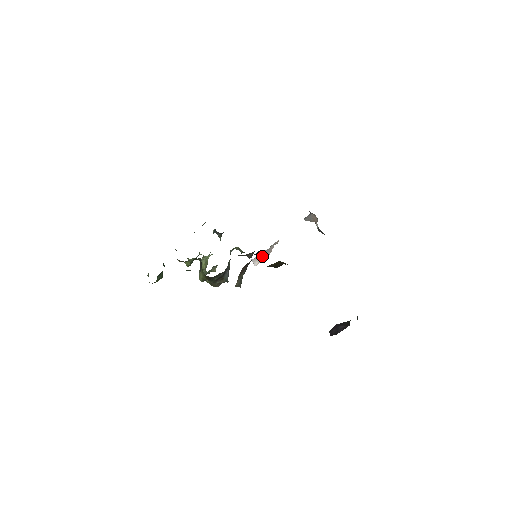
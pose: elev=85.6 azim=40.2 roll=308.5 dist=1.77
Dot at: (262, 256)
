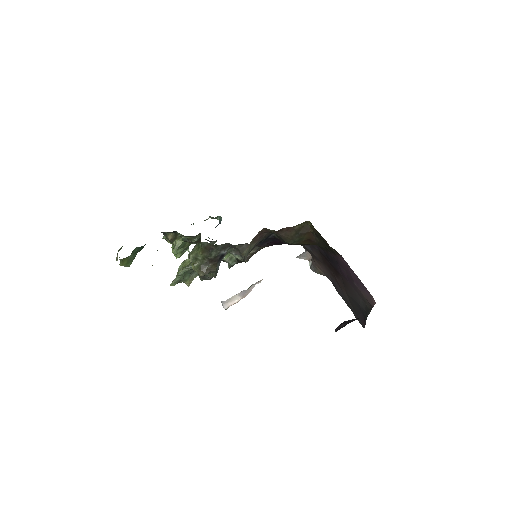
Dot at: (237, 297)
